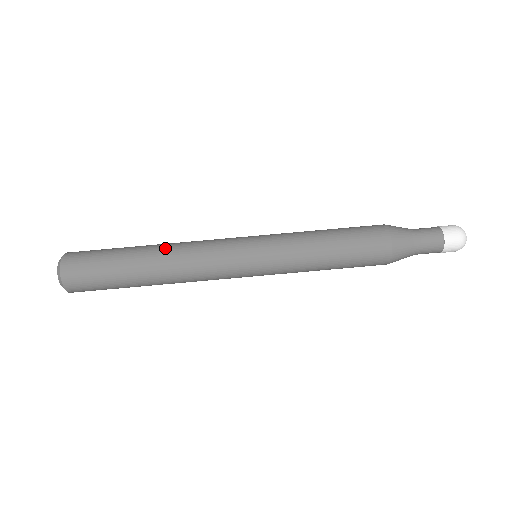
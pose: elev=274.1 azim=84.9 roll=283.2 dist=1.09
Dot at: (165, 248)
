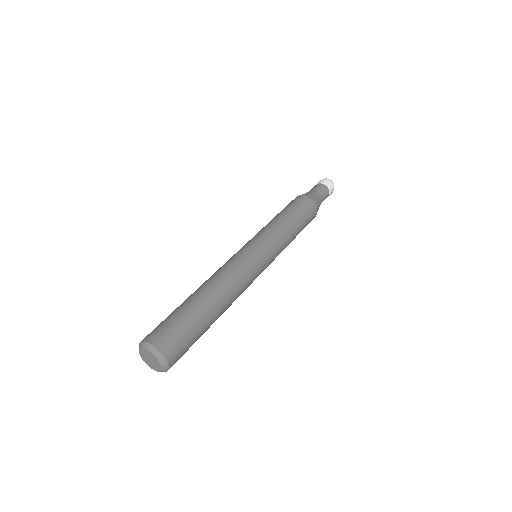
Dot at: (209, 283)
